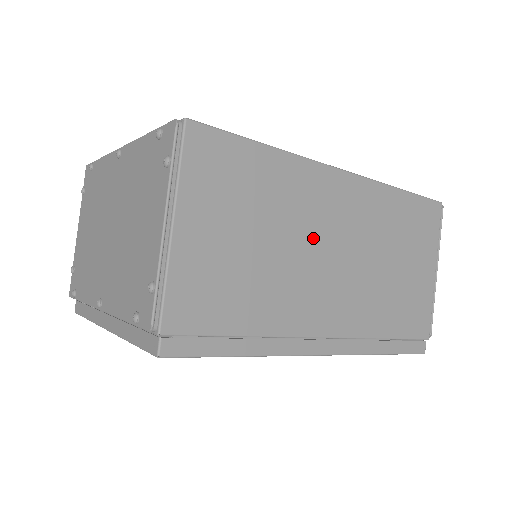
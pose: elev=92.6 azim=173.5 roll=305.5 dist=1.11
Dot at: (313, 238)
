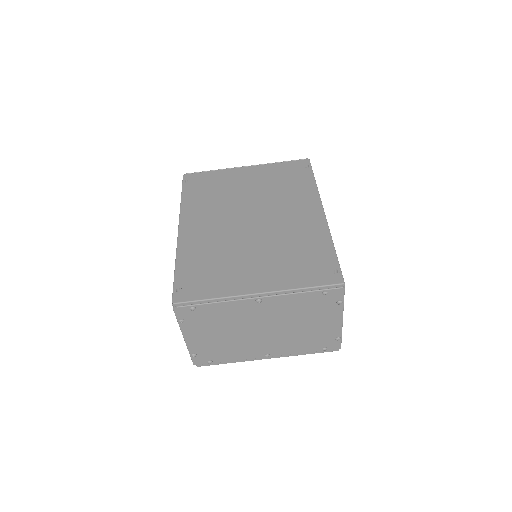
Dot at: occluded
